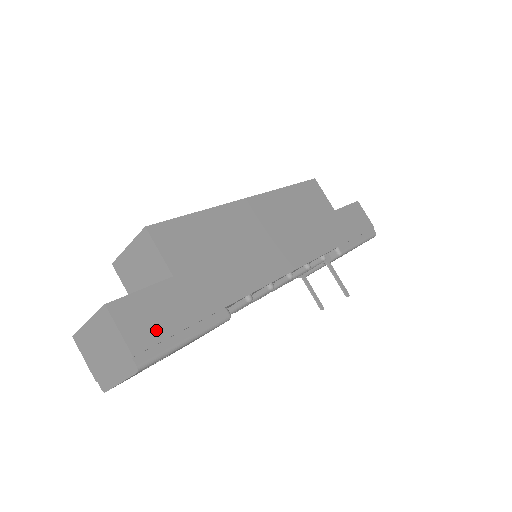
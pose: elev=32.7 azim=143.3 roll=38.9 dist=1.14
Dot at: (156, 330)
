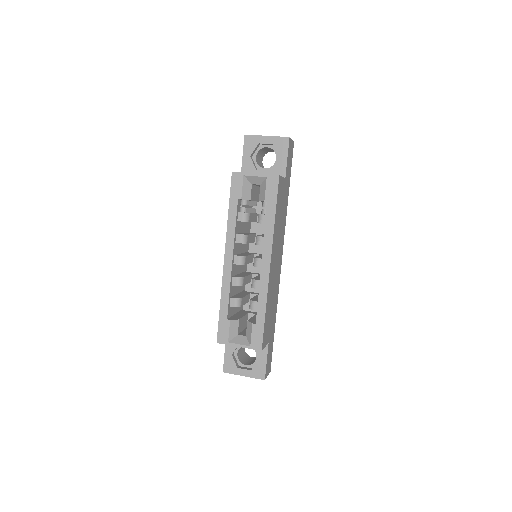
Dot at: (271, 359)
